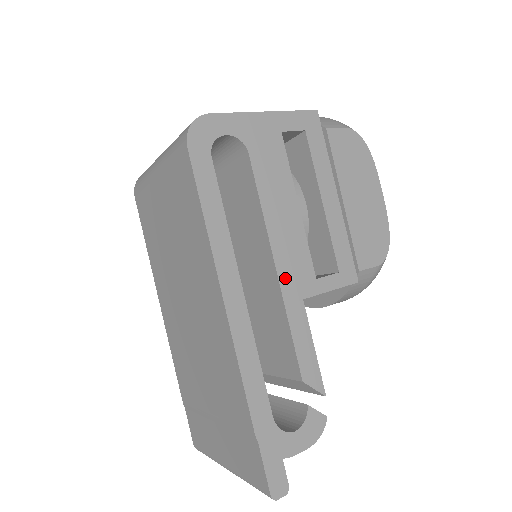
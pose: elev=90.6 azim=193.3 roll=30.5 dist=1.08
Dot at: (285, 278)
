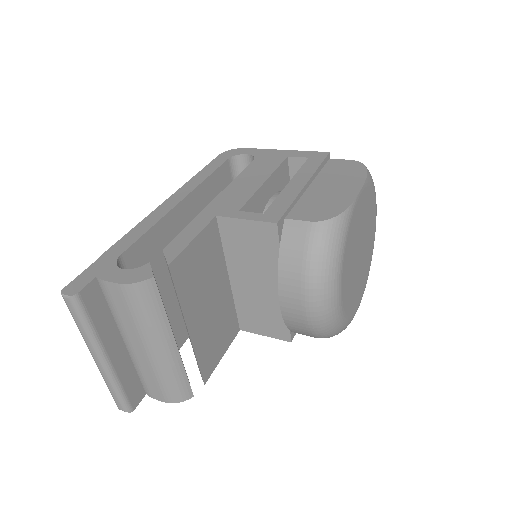
Dot at: (215, 204)
